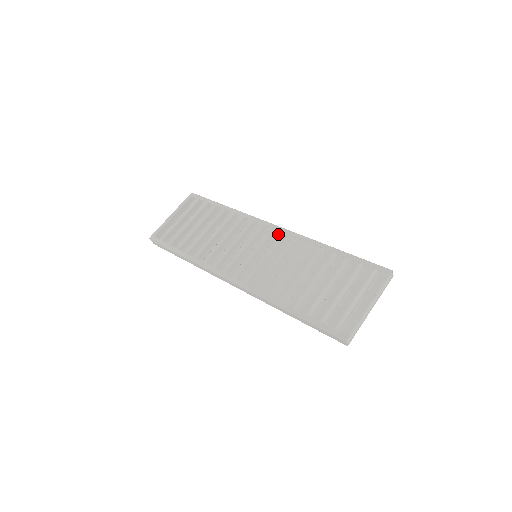
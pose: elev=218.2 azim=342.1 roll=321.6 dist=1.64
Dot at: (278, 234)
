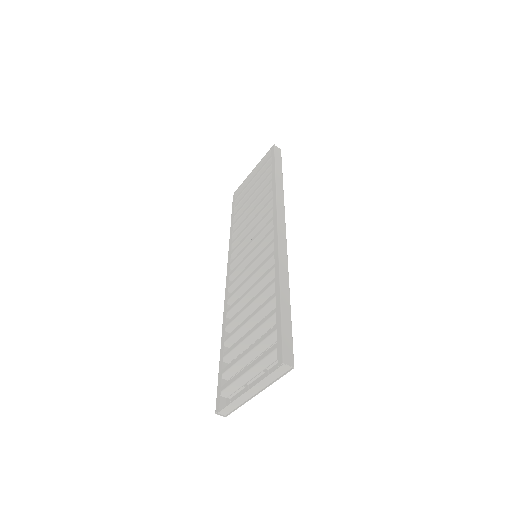
Dot at: occluded
